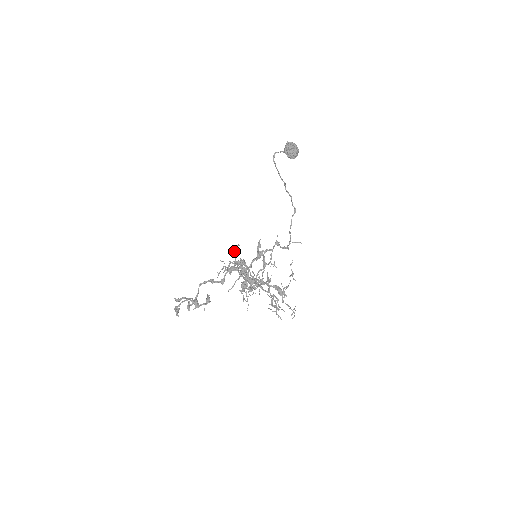
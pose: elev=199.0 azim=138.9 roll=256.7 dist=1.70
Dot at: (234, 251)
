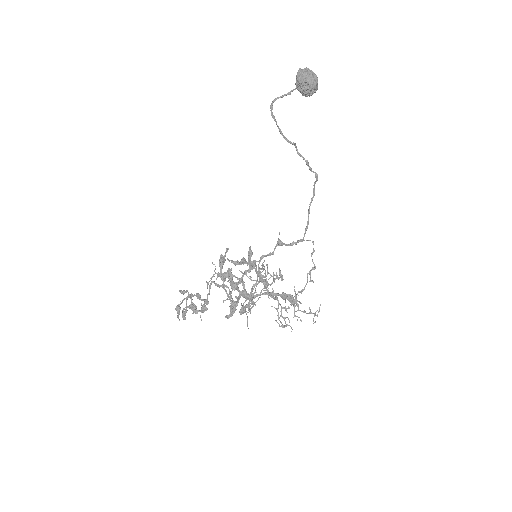
Dot at: (219, 261)
